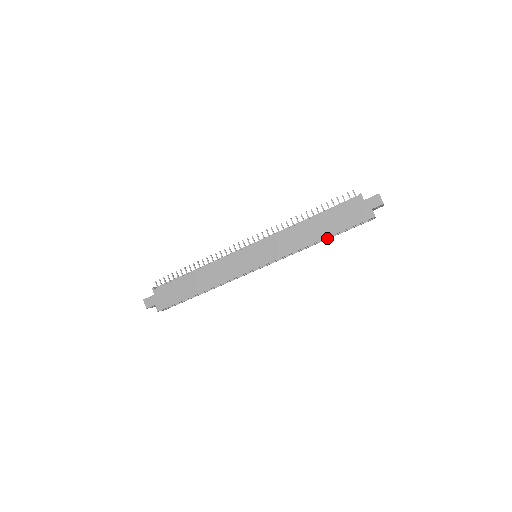
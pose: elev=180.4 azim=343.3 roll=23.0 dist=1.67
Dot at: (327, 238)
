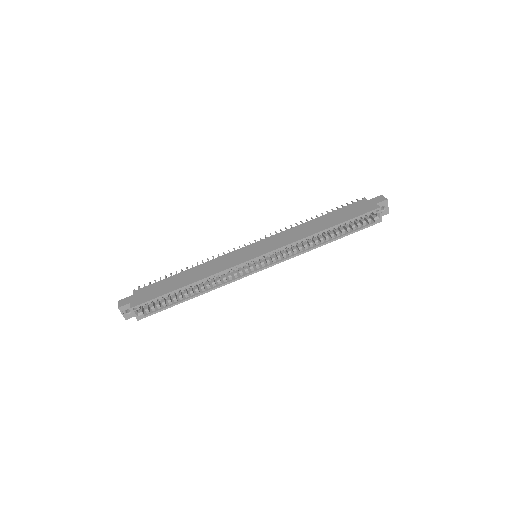
Dot at: (333, 239)
